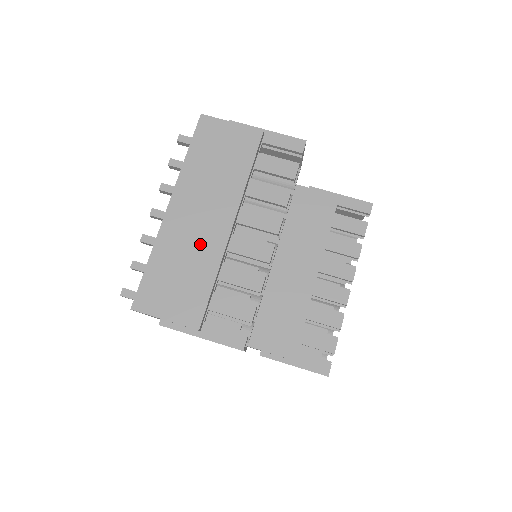
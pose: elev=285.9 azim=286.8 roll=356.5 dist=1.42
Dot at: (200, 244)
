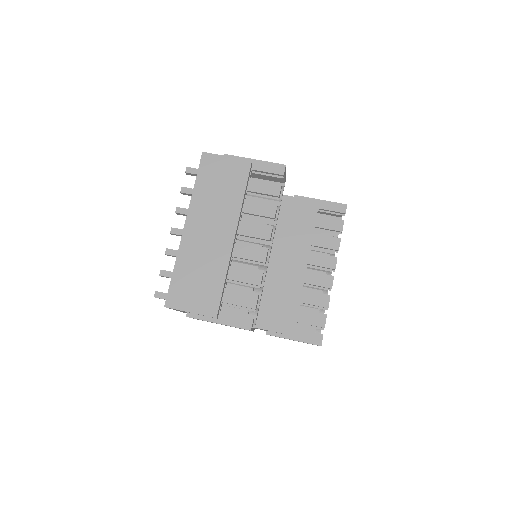
Dot at: (211, 253)
